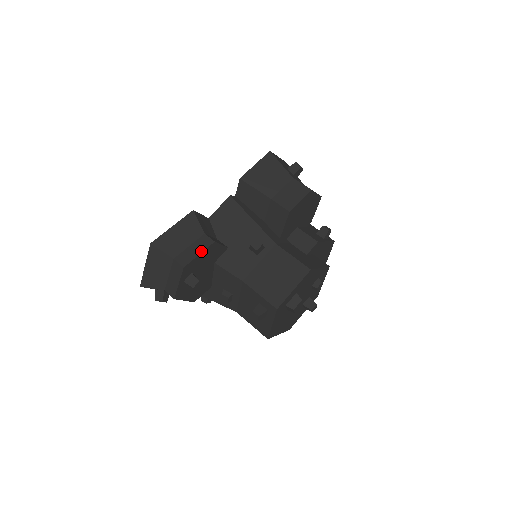
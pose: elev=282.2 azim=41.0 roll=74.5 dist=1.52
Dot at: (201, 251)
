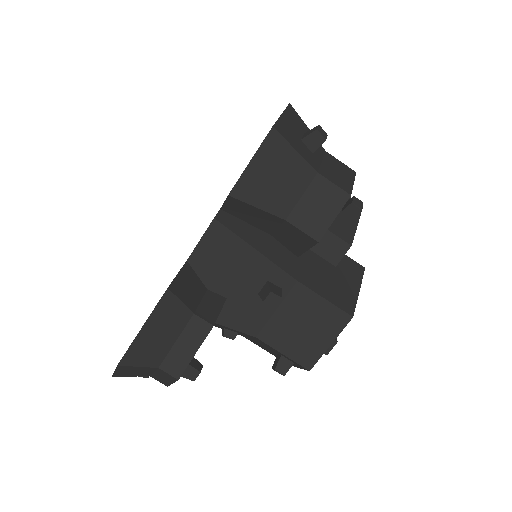
Dot at: (197, 347)
